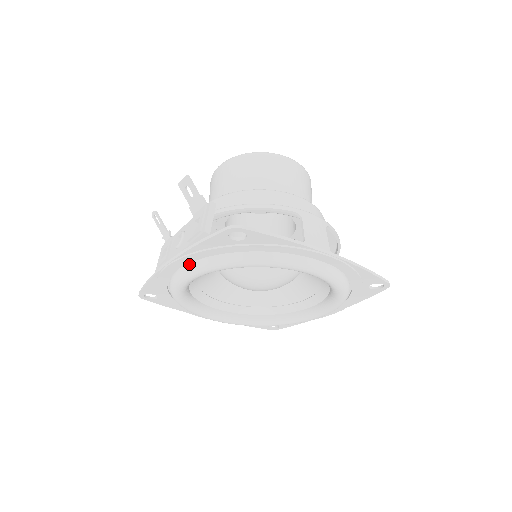
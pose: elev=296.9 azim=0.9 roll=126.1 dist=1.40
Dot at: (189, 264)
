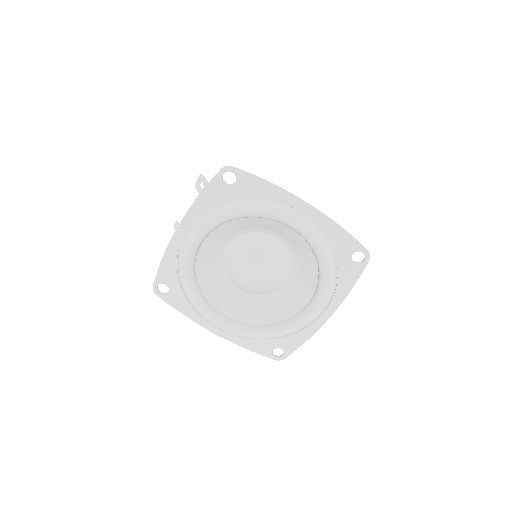
Dot at: (194, 224)
